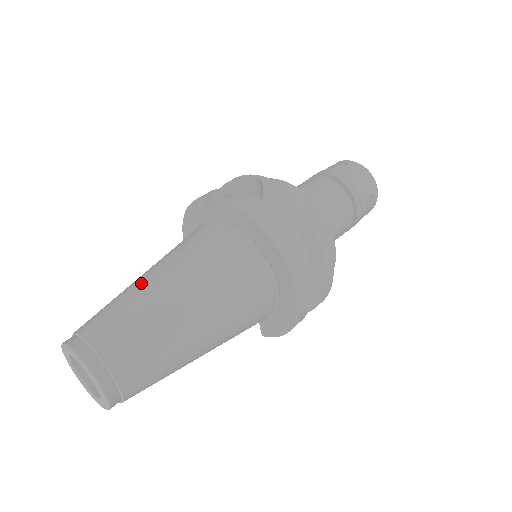
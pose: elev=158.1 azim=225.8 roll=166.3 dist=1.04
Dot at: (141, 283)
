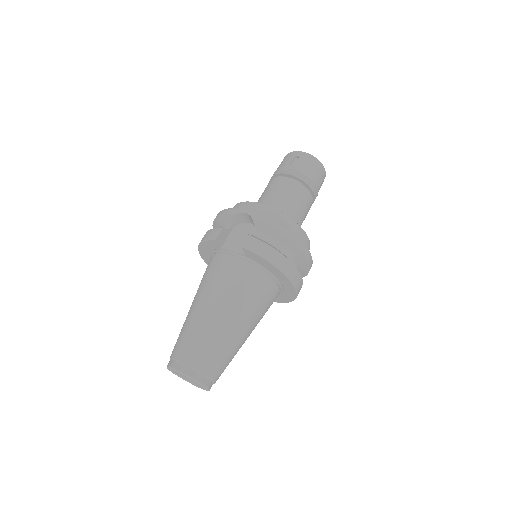
Dot at: (199, 315)
